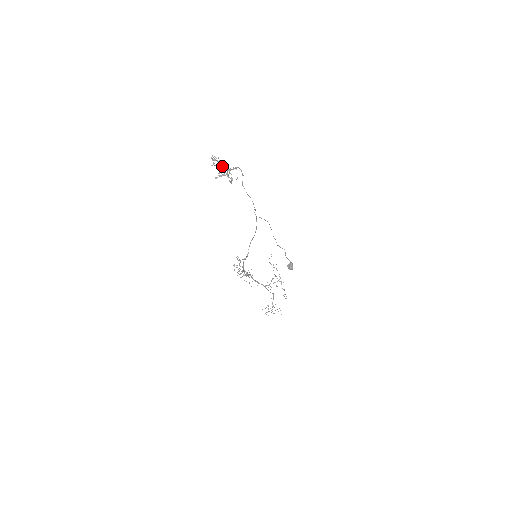
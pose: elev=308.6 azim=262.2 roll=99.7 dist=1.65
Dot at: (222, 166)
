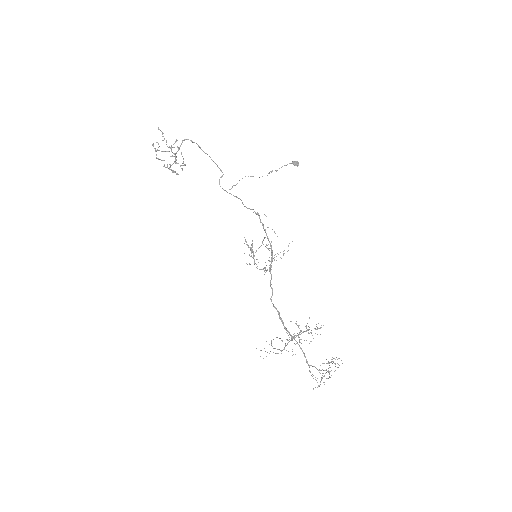
Dot at: (167, 151)
